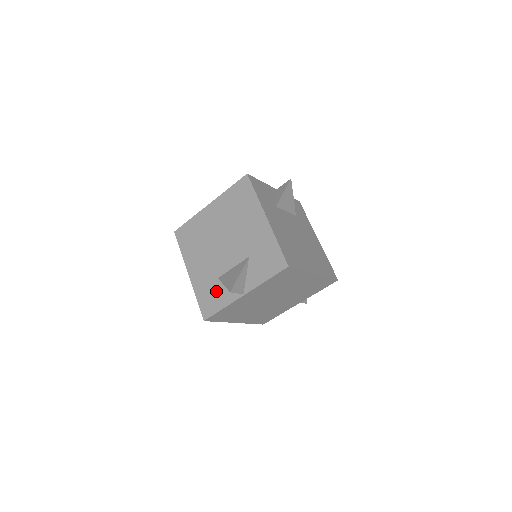
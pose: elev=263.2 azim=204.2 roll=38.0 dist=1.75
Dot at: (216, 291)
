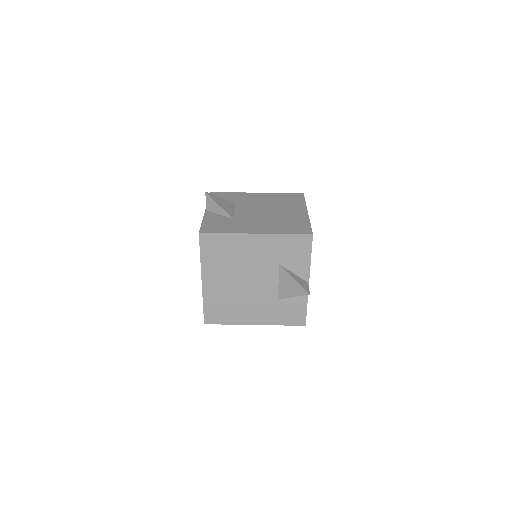
Dot at: (288, 306)
